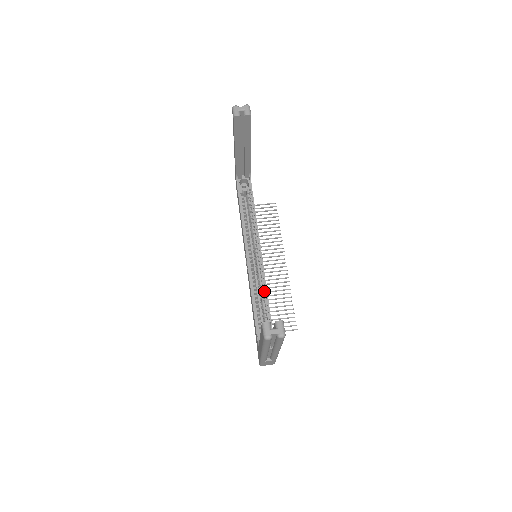
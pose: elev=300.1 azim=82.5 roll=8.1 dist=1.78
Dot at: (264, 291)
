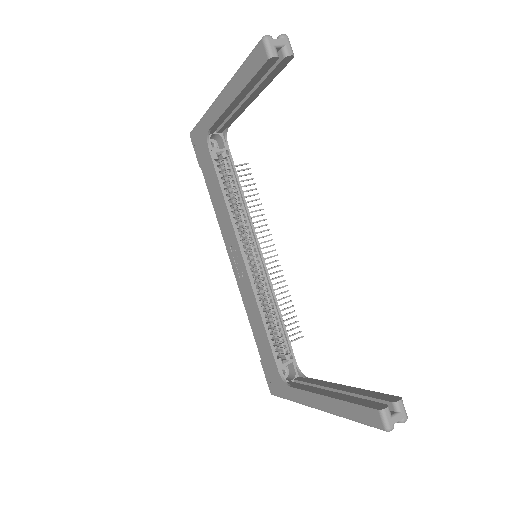
Dot at: (273, 304)
